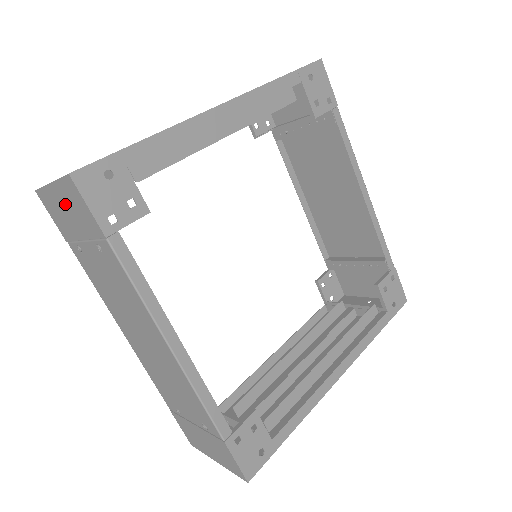
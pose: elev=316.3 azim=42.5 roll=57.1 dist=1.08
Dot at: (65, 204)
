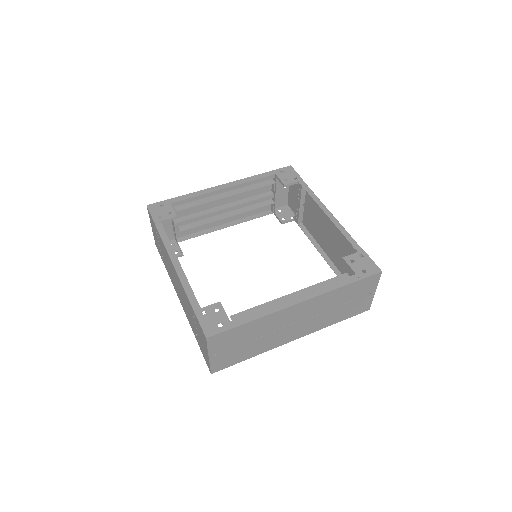
Dot at: (153, 230)
